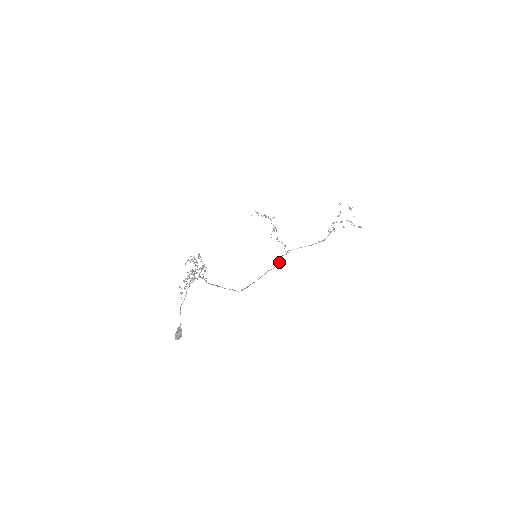
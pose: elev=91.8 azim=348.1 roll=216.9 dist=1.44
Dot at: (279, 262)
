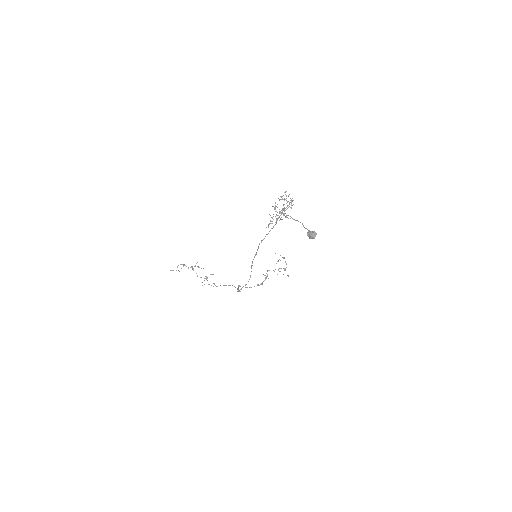
Dot at: (238, 290)
